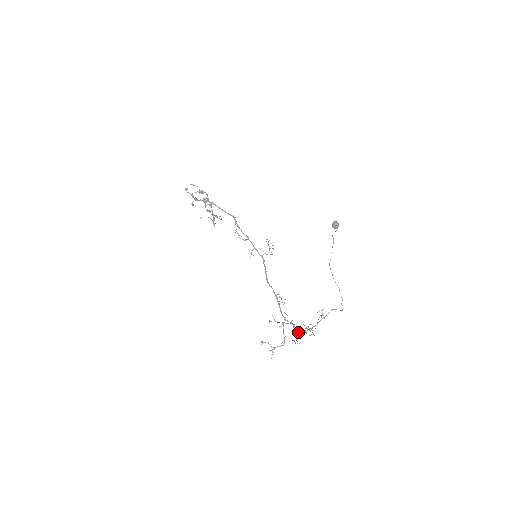
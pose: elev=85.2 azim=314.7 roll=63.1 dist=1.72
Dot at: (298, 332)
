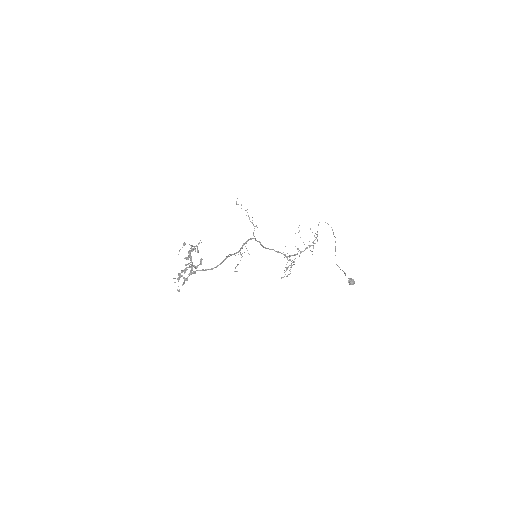
Dot at: occluded
